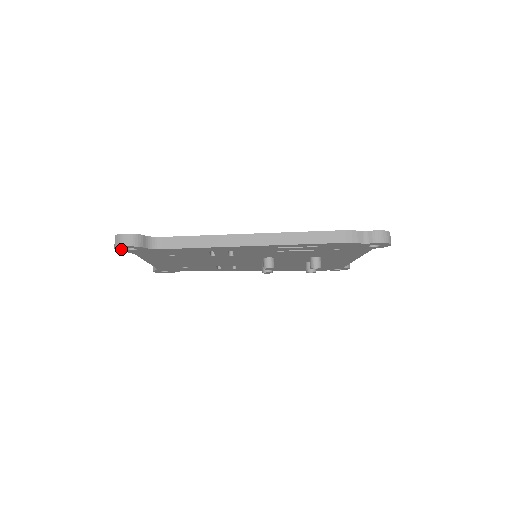
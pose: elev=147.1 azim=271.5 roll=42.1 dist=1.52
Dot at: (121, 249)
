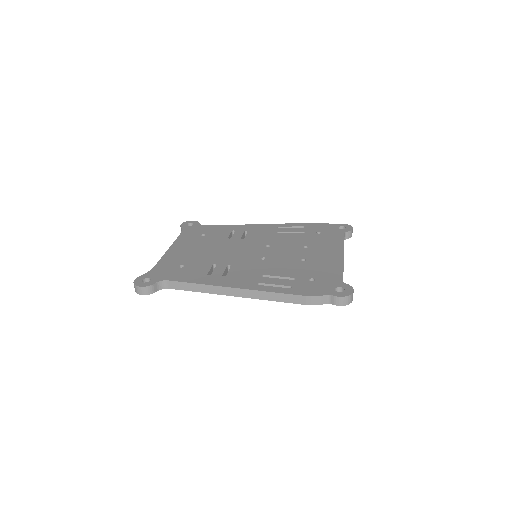
Dot at: occluded
